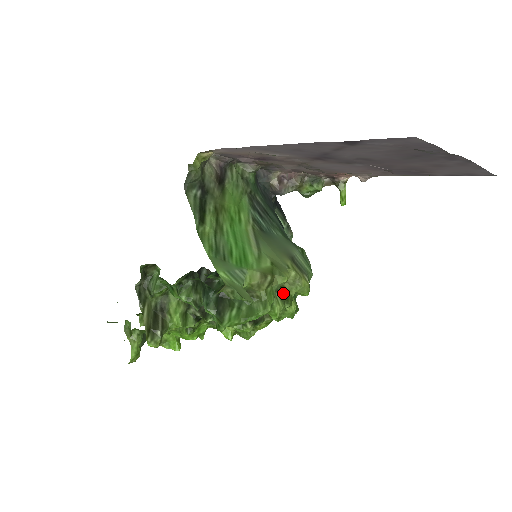
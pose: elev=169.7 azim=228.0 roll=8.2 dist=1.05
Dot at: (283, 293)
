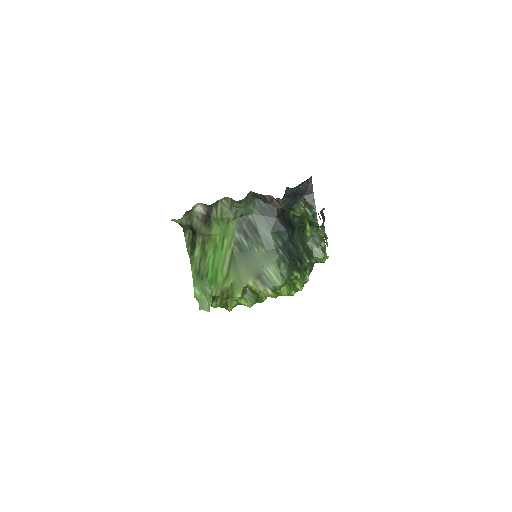
Dot at: (255, 294)
